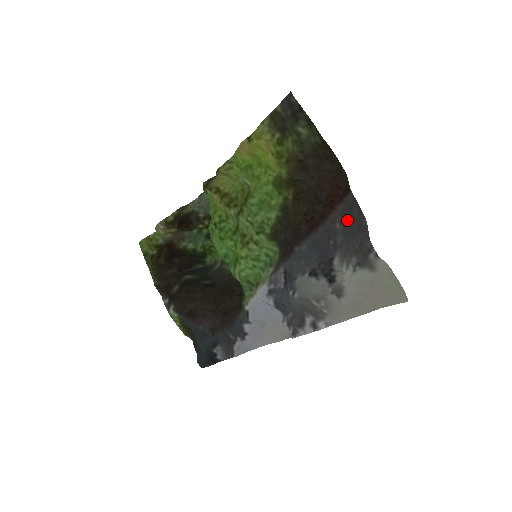
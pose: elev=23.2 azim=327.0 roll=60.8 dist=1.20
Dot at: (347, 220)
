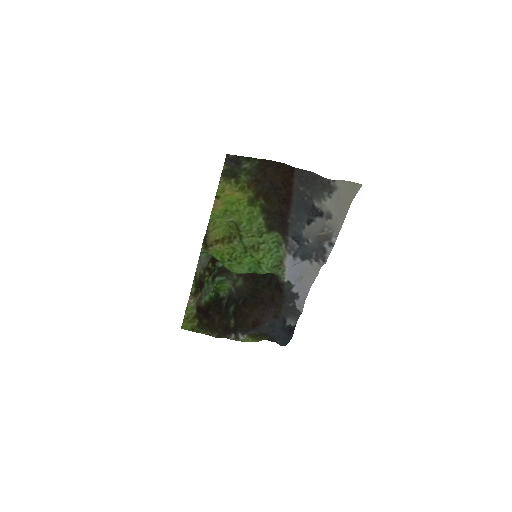
Dot at: (304, 182)
